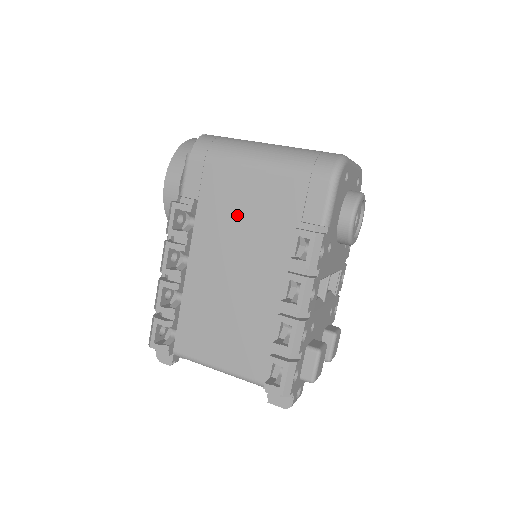
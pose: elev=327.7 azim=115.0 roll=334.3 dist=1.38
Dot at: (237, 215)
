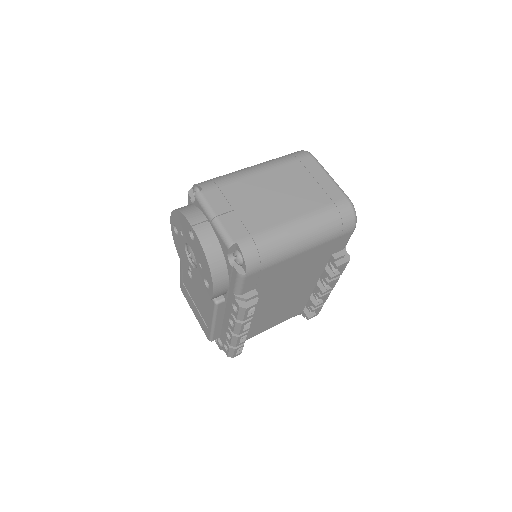
Dot at: (287, 277)
